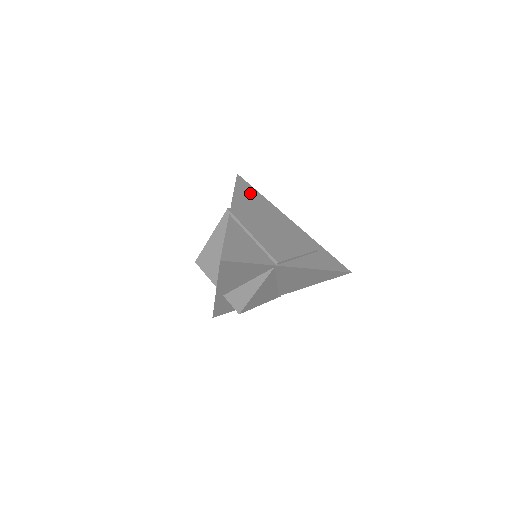
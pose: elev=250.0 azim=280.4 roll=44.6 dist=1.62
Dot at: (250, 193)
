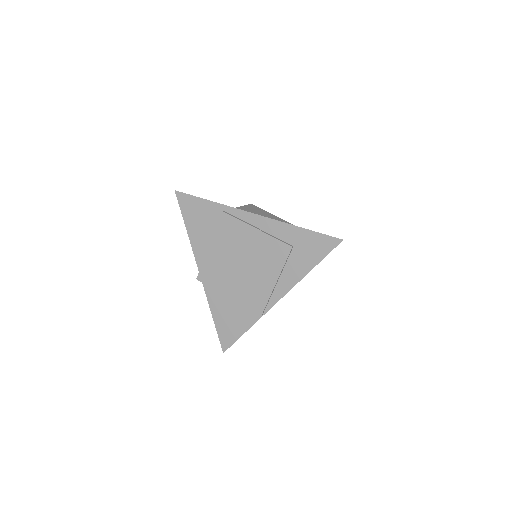
Dot at: (199, 215)
